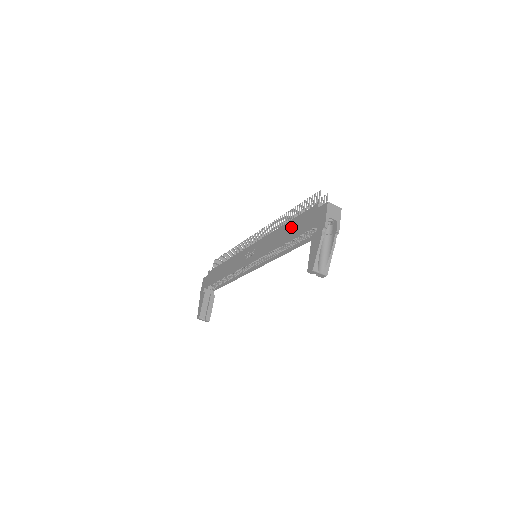
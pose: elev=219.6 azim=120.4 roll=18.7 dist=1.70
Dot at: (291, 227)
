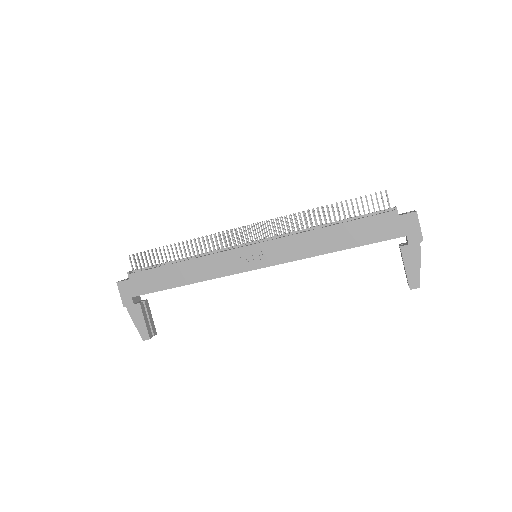
Dot at: (348, 233)
